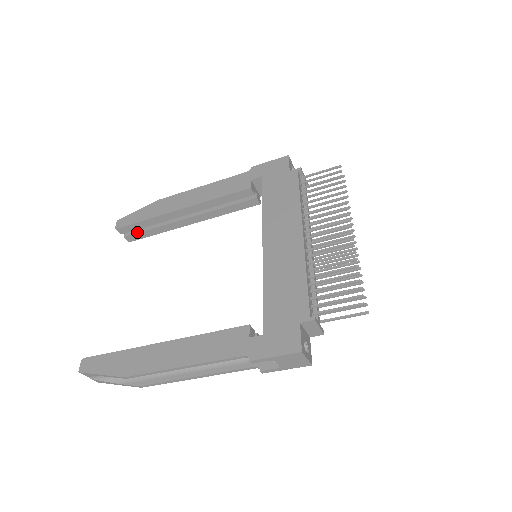
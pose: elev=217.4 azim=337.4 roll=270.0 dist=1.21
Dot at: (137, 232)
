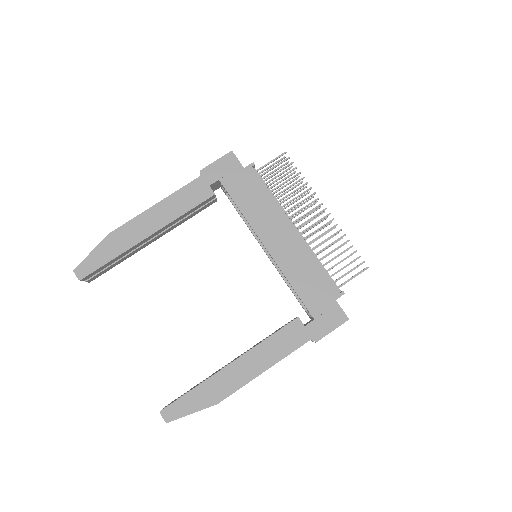
Dot at: (100, 271)
